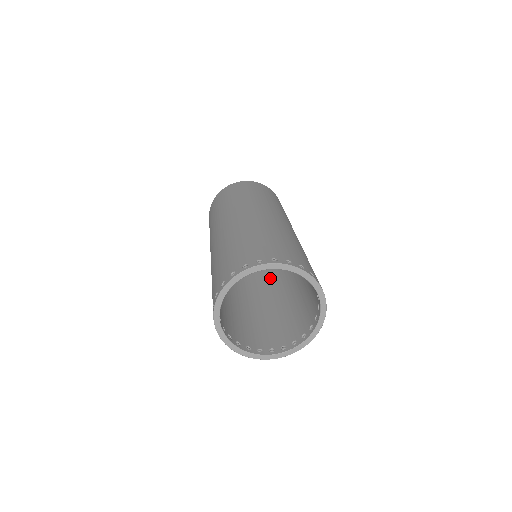
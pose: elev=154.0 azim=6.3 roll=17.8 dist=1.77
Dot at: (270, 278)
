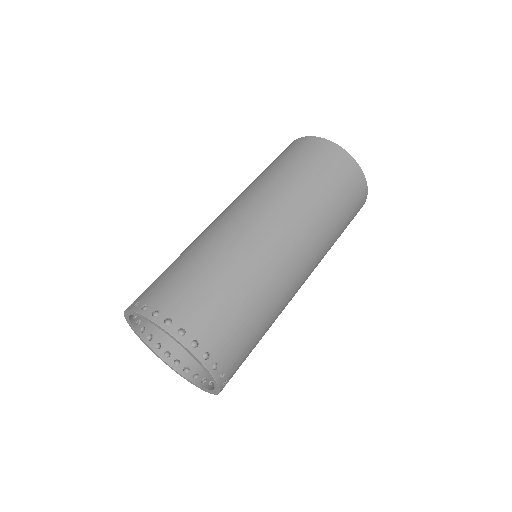
Dot at: occluded
